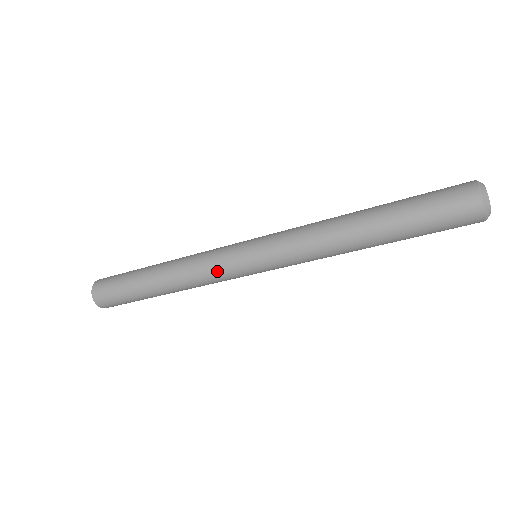
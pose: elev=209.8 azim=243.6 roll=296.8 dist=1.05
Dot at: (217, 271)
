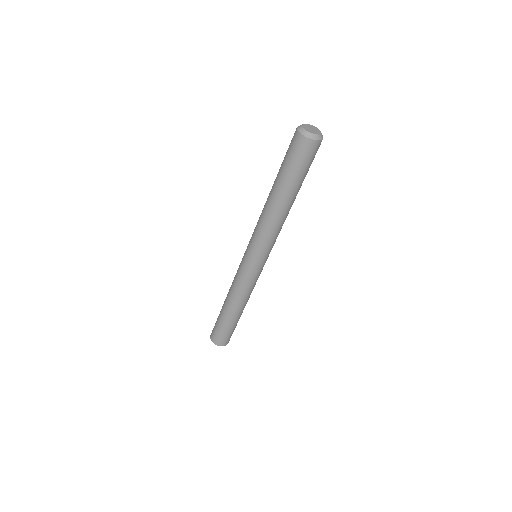
Dot at: (243, 279)
